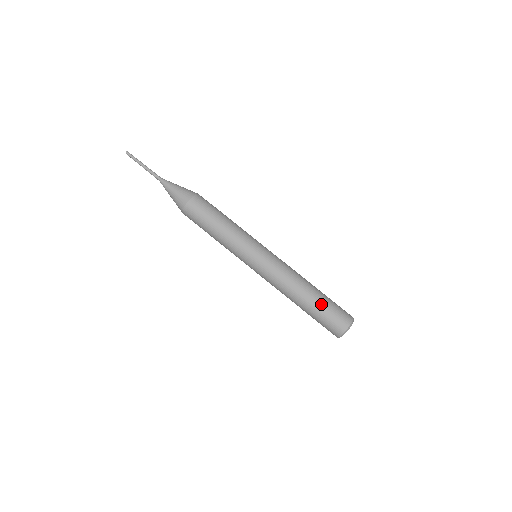
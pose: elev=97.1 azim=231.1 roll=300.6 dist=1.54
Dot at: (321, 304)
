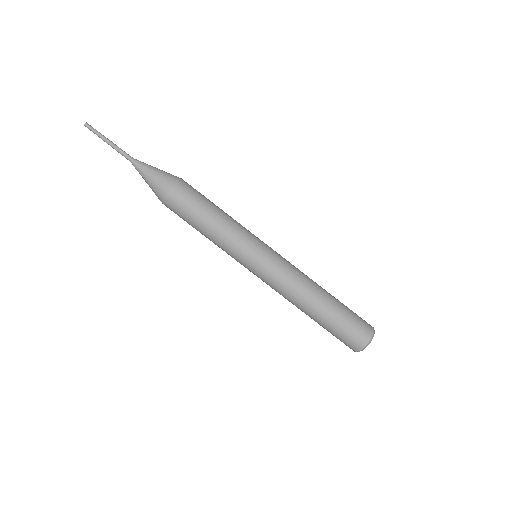
Dot at: (340, 310)
